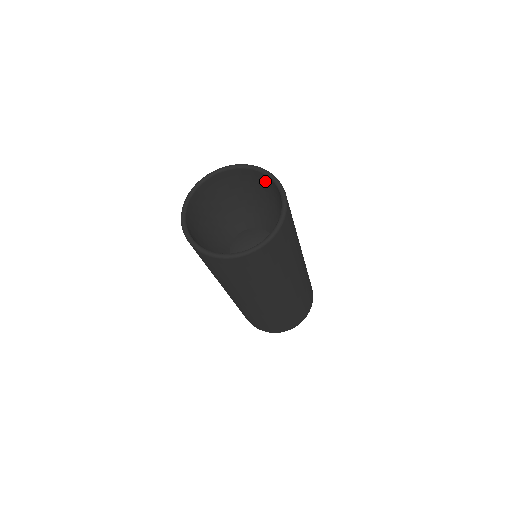
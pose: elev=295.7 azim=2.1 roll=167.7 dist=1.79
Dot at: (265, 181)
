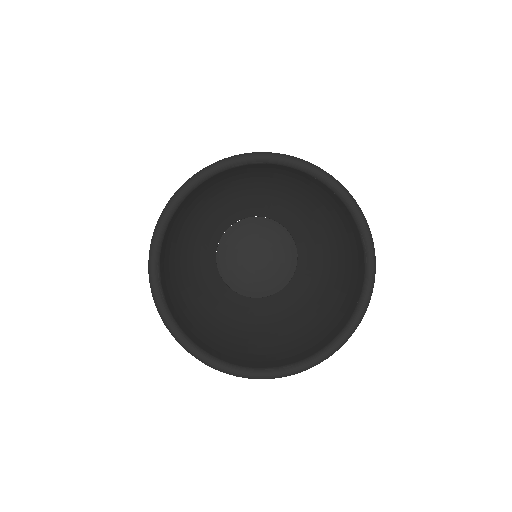
Dot at: (307, 180)
